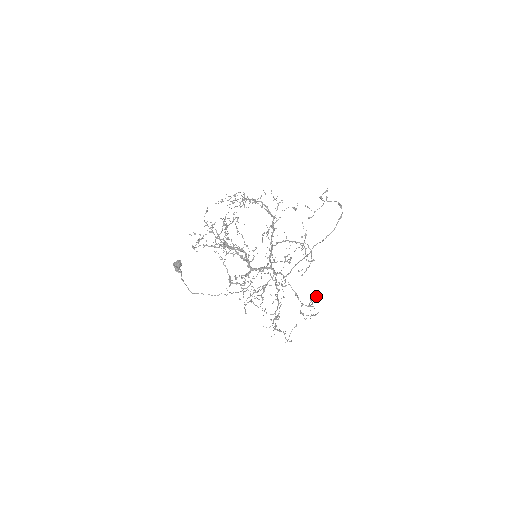
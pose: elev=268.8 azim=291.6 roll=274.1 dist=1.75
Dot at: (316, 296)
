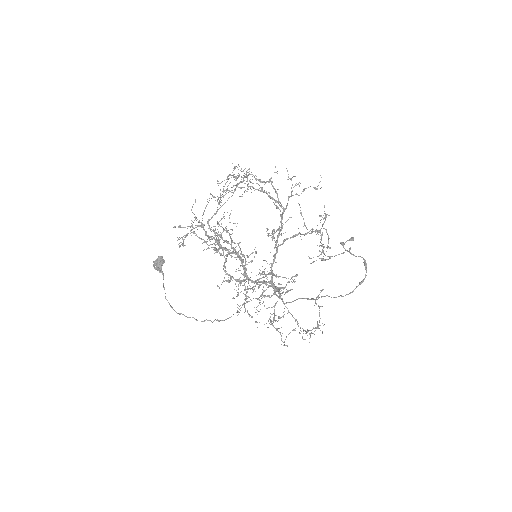
Dot at: occluded
